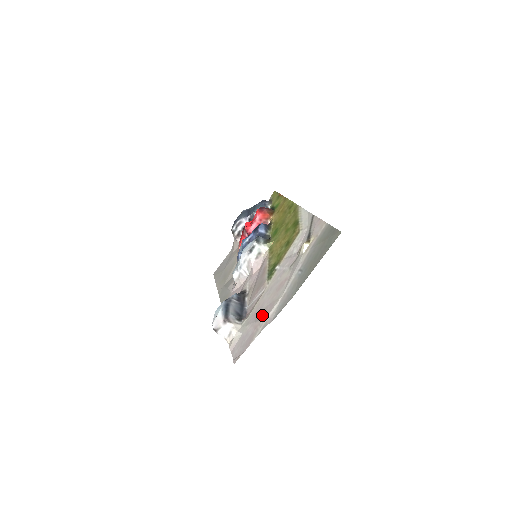
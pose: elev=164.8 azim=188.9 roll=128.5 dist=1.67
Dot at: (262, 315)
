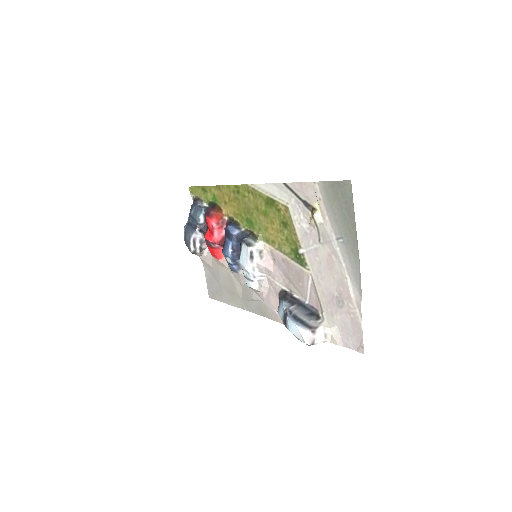
Dot at: (342, 299)
